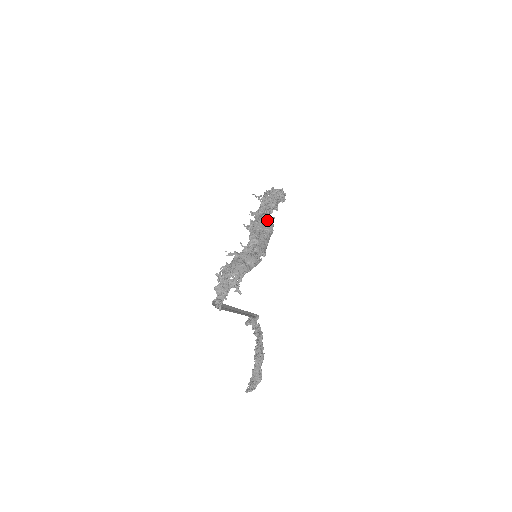
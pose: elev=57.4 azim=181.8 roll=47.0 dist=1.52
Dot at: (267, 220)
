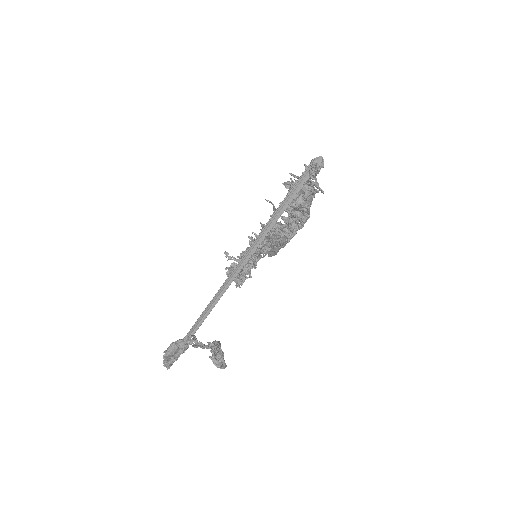
Dot at: occluded
